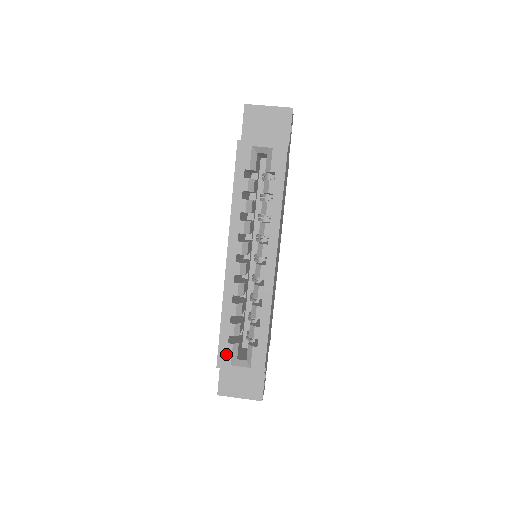
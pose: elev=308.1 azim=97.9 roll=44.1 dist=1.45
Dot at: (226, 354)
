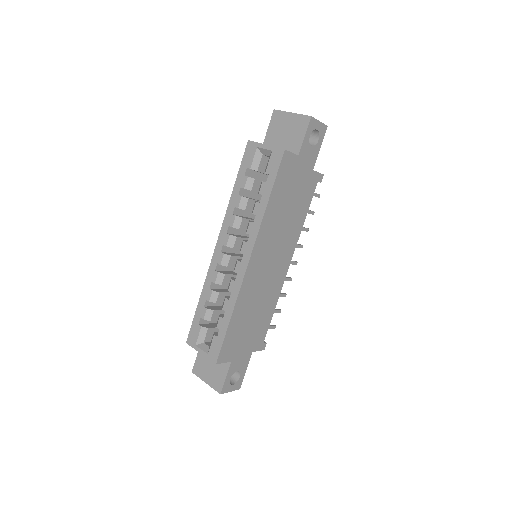
Dot at: (195, 333)
